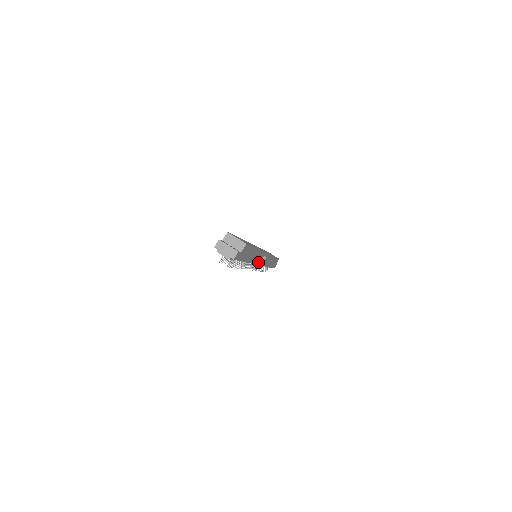
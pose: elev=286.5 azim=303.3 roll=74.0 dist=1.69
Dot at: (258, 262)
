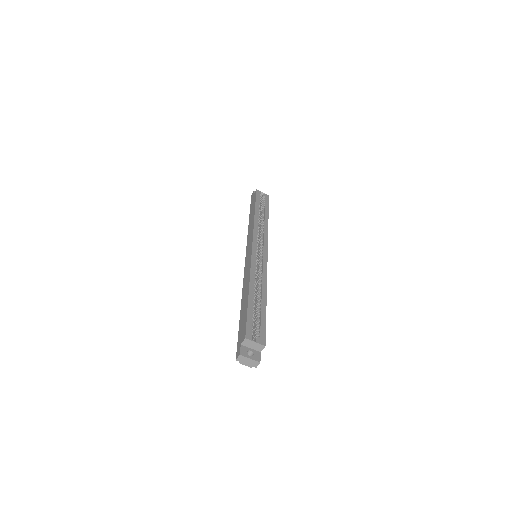
Dot at: occluded
